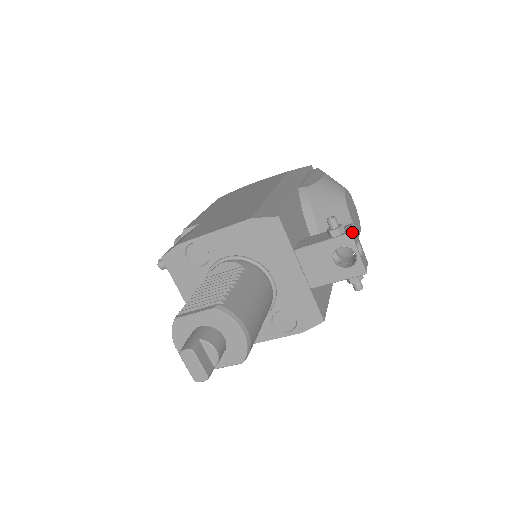
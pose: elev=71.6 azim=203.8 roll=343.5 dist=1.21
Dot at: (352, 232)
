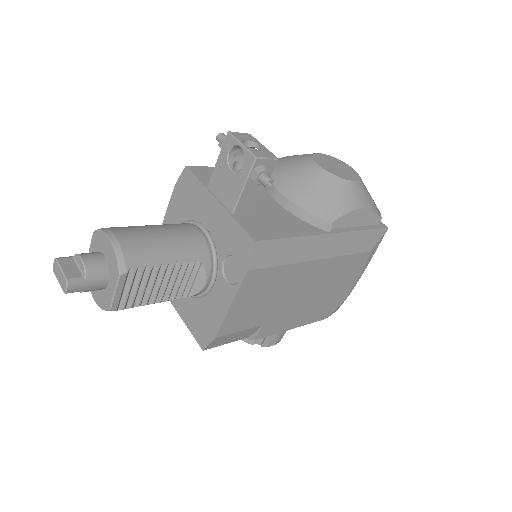
Dot at: (235, 133)
